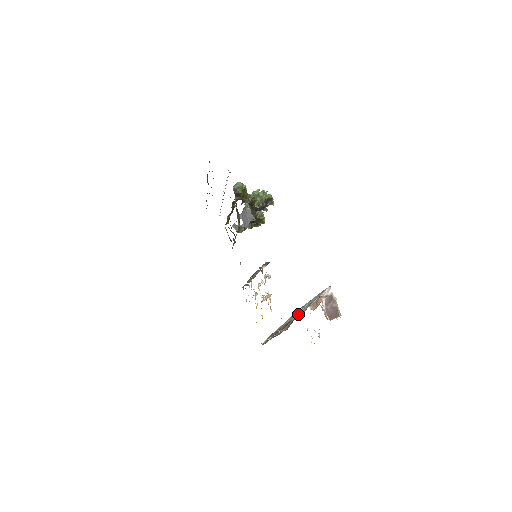
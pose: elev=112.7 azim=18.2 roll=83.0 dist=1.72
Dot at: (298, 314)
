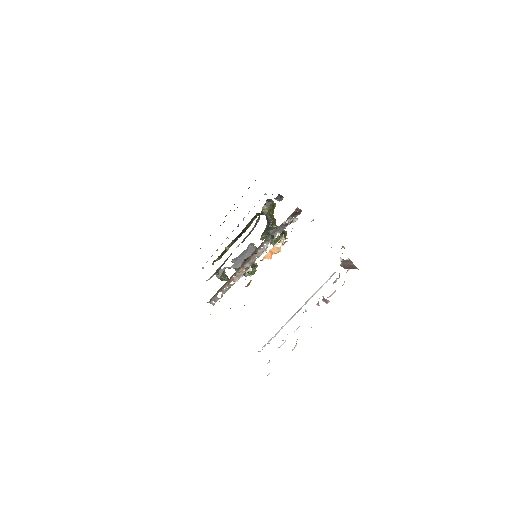
Dot at: occluded
